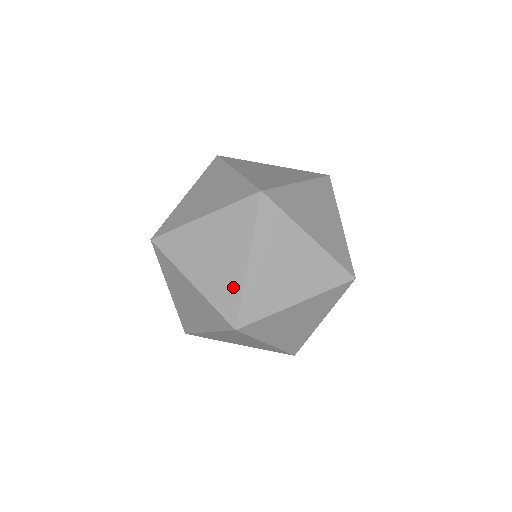
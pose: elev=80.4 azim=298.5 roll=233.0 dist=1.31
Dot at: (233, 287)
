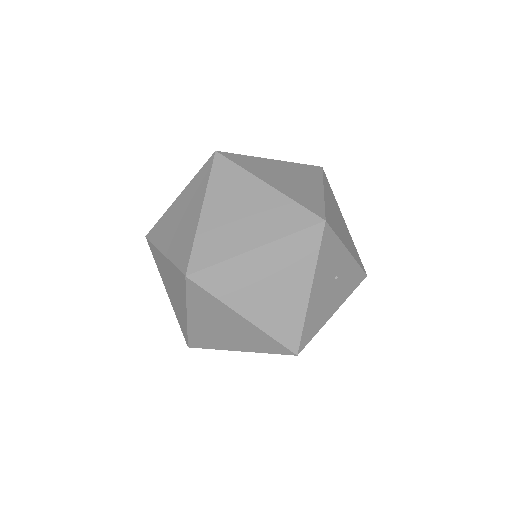
Dot at: (189, 238)
